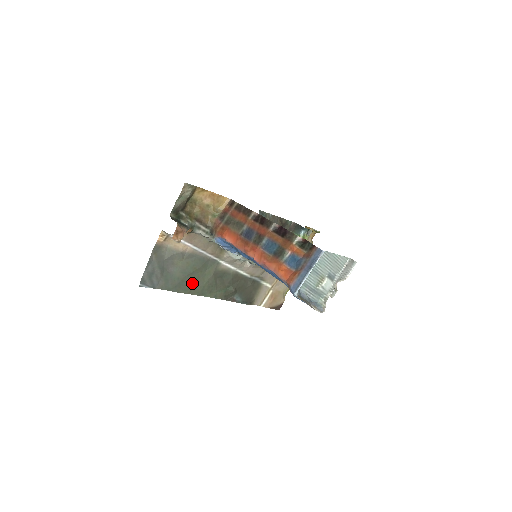
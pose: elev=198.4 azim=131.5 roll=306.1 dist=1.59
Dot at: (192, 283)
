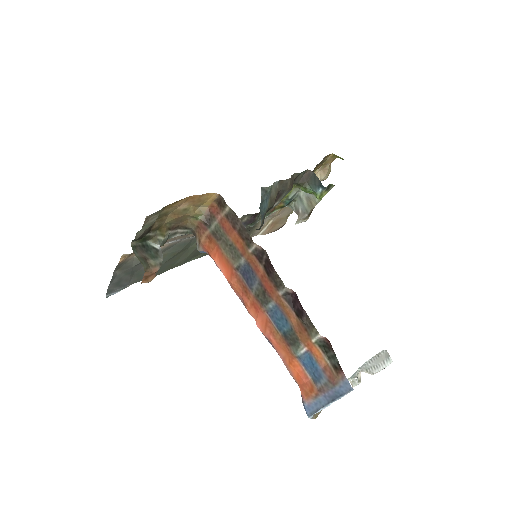
Dot at: (172, 262)
